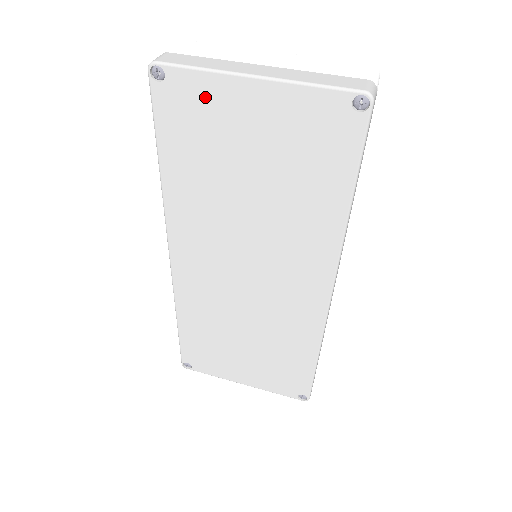
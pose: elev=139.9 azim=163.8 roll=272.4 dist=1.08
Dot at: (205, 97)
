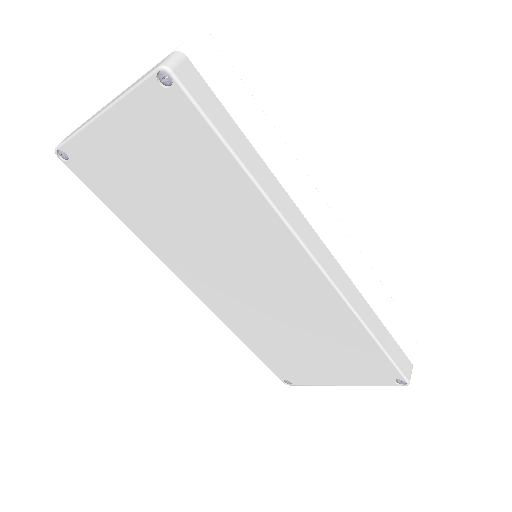
Dot at: (94, 152)
